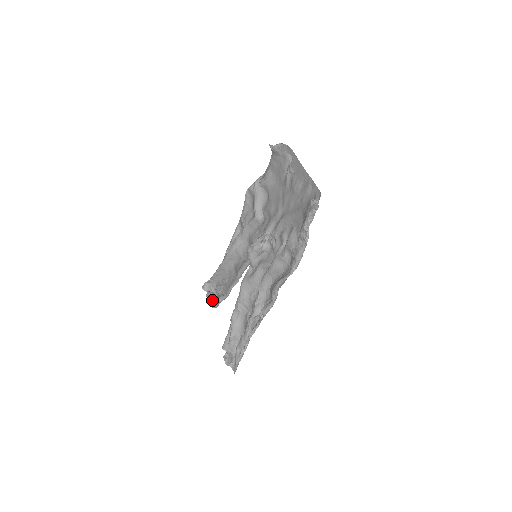
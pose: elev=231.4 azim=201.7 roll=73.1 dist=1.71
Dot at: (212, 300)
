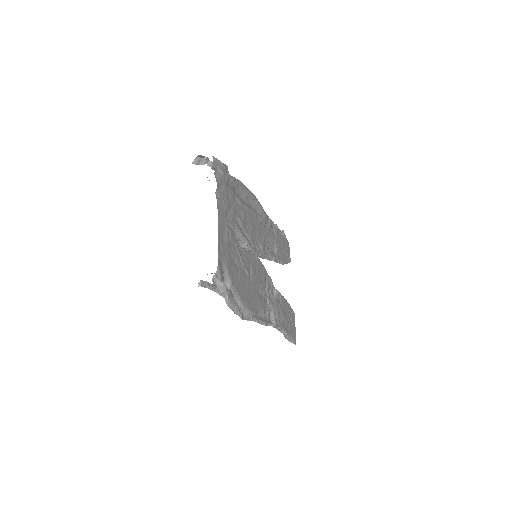
Dot at: occluded
